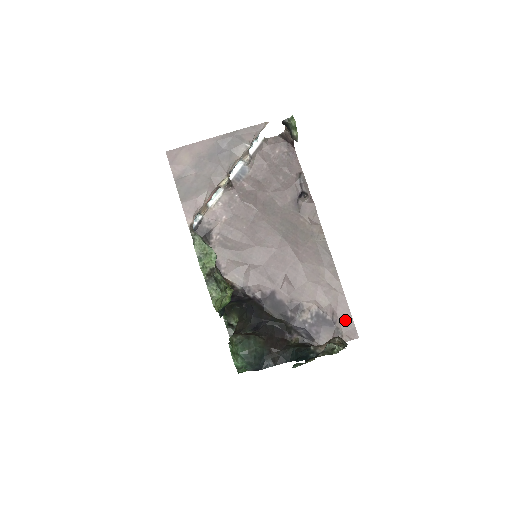
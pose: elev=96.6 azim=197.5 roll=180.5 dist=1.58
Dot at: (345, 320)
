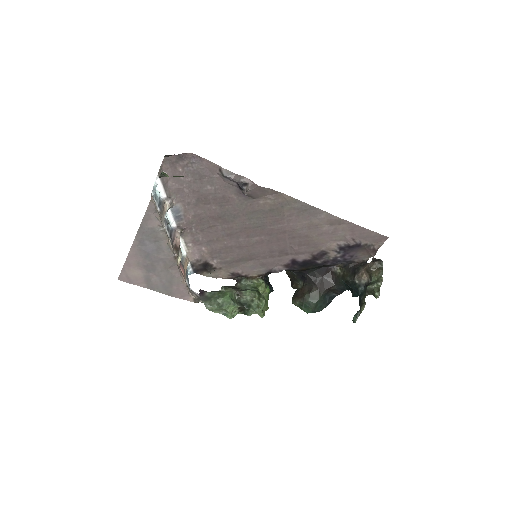
Dot at: (367, 236)
